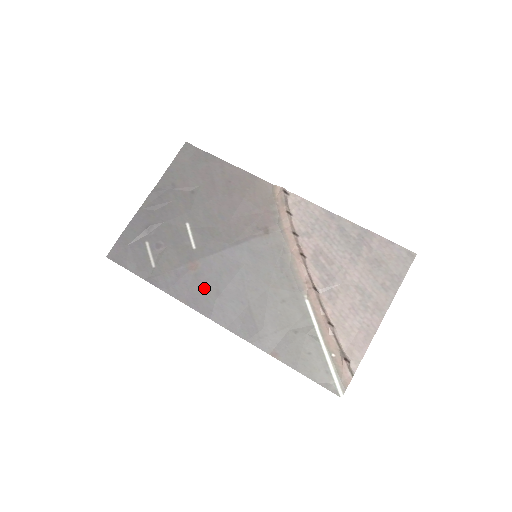
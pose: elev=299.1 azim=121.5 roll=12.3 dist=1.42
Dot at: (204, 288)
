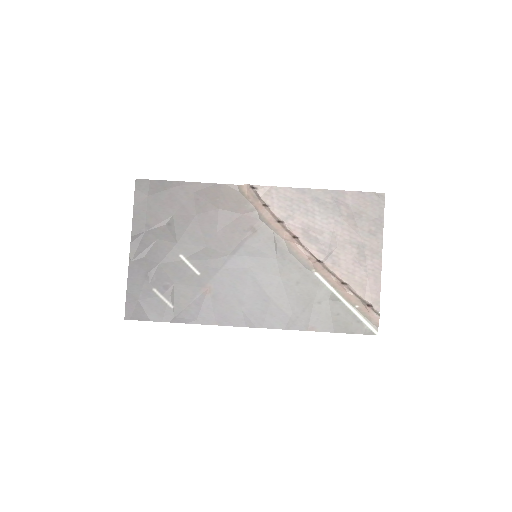
Dot at: (227, 304)
